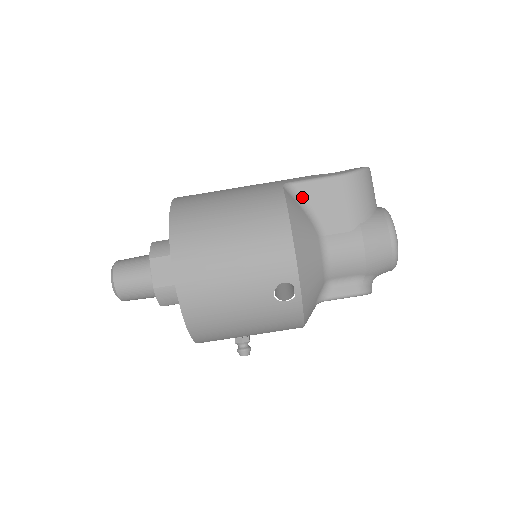
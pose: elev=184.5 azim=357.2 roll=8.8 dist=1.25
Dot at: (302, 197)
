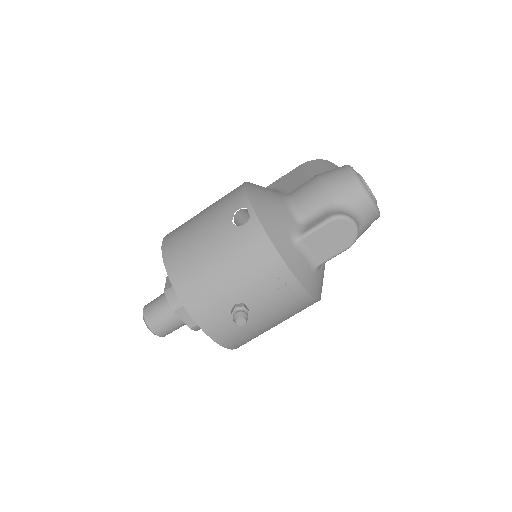
Dot at: (272, 188)
